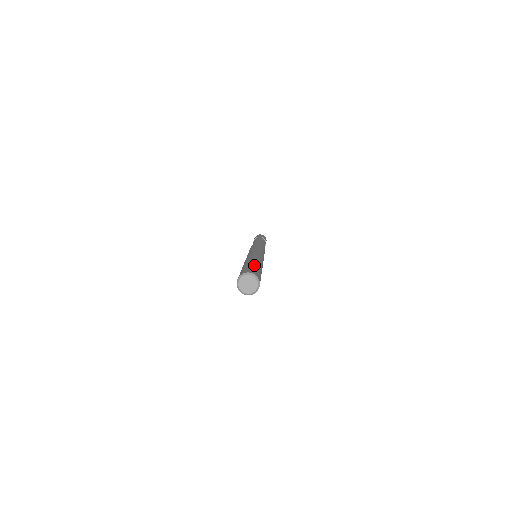
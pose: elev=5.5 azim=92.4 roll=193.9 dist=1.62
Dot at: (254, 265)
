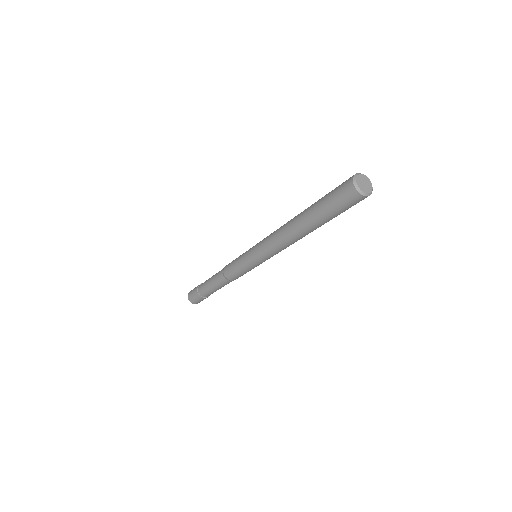
Dot at: occluded
